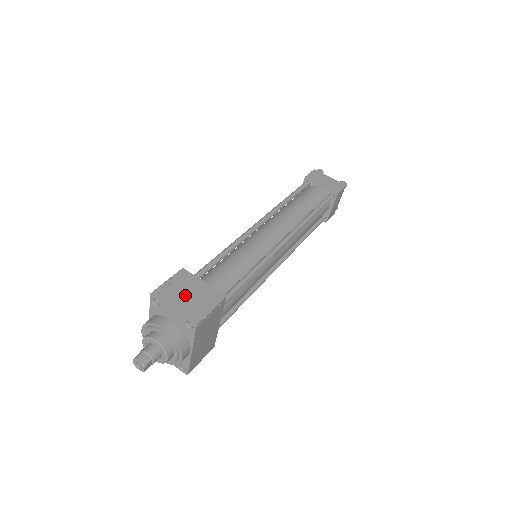
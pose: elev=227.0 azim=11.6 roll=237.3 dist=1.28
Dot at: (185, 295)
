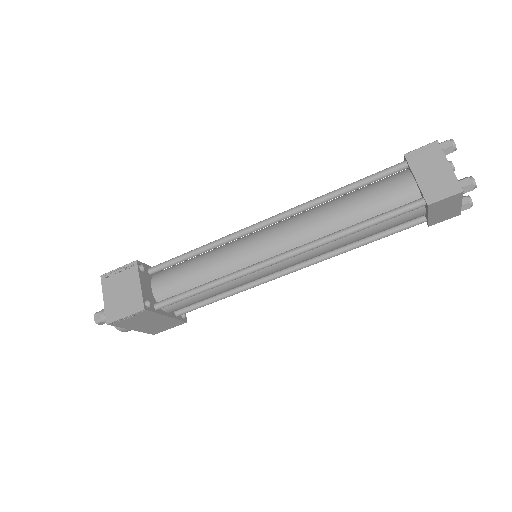
Dot at: (118, 291)
